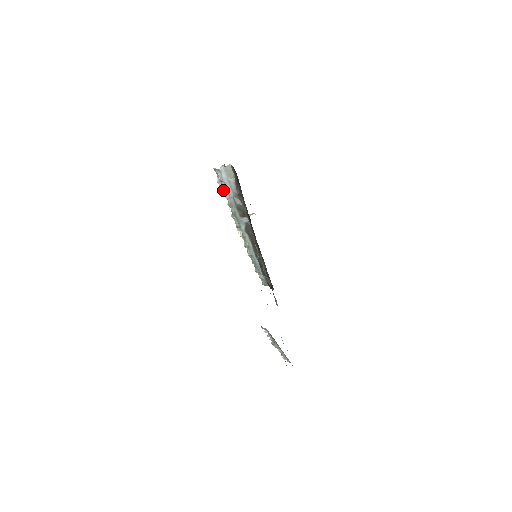
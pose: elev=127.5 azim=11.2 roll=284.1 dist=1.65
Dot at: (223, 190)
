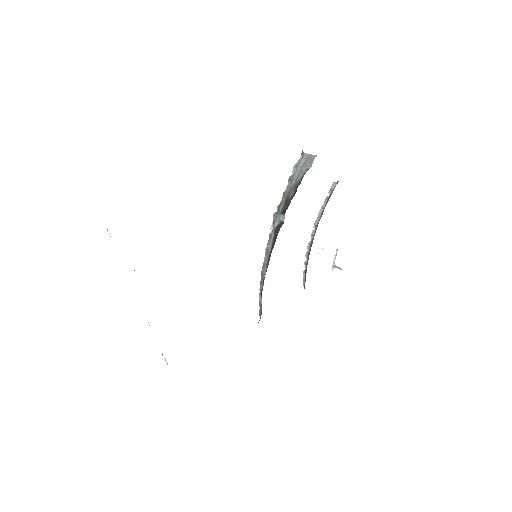
Dot at: (291, 176)
